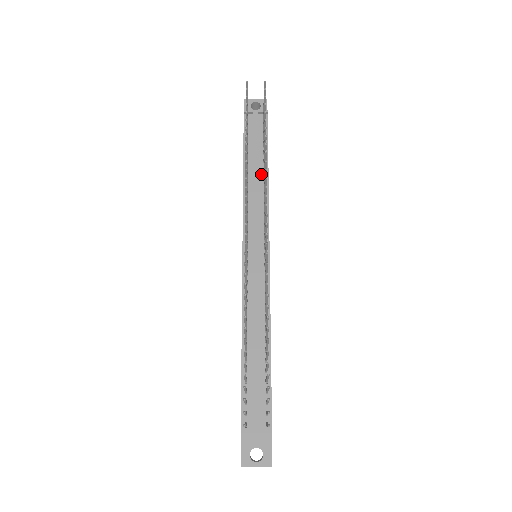
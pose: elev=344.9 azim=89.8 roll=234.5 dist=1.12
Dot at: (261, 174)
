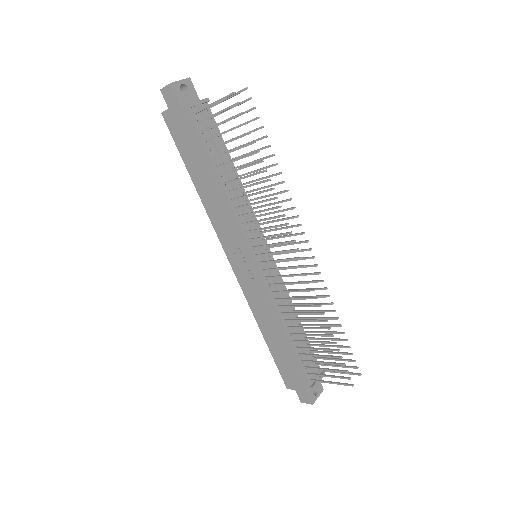
Dot at: (233, 177)
